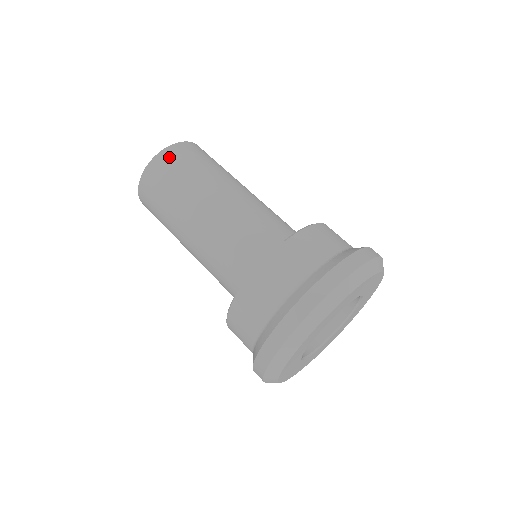
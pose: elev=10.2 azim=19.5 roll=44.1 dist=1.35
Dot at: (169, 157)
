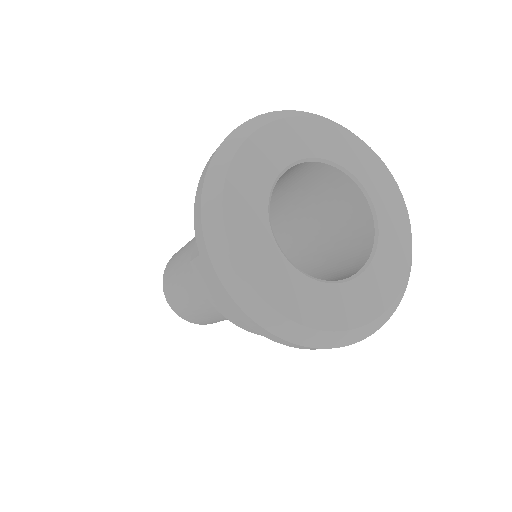
Dot at: (174, 255)
